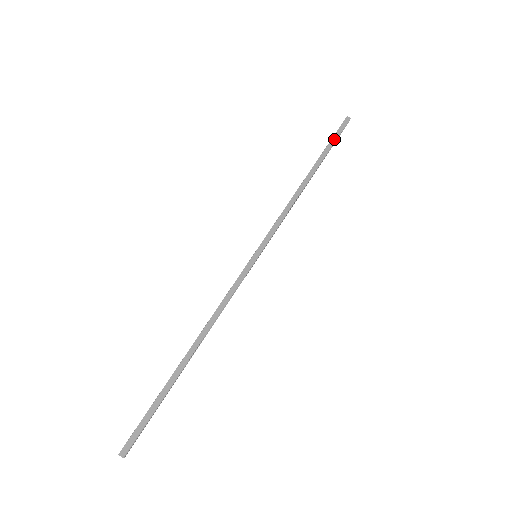
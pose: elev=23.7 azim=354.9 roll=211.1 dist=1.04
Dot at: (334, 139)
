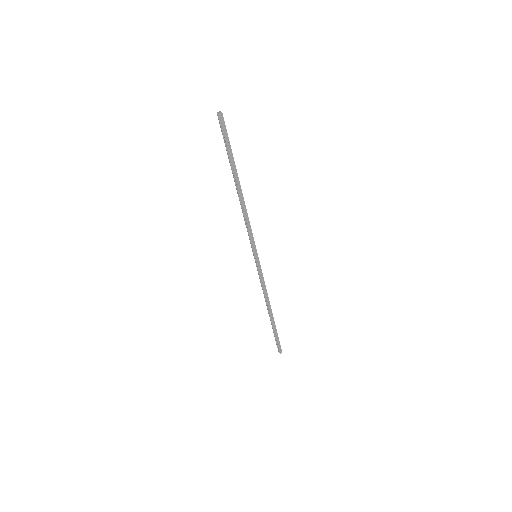
Dot at: (228, 145)
